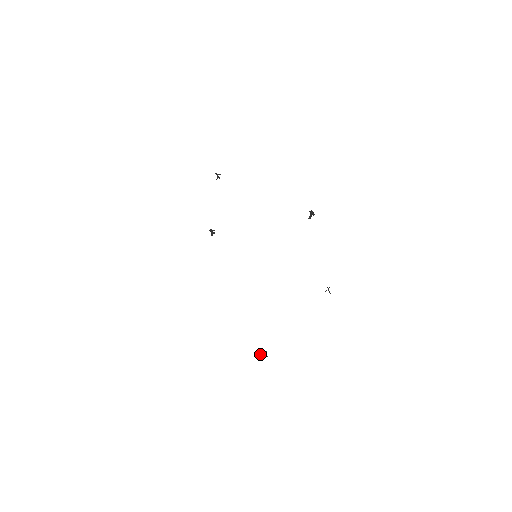
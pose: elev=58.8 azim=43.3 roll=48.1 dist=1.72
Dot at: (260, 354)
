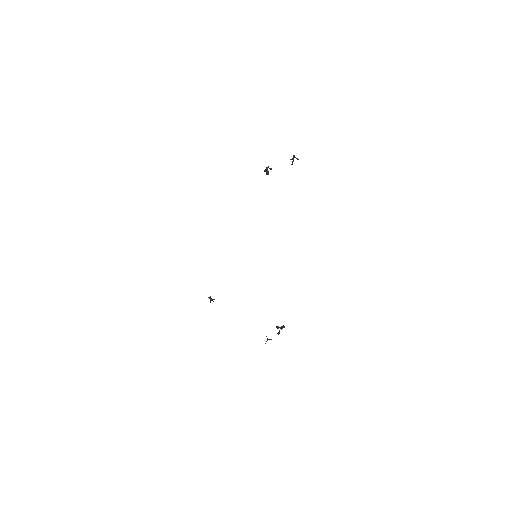
Dot at: (209, 298)
